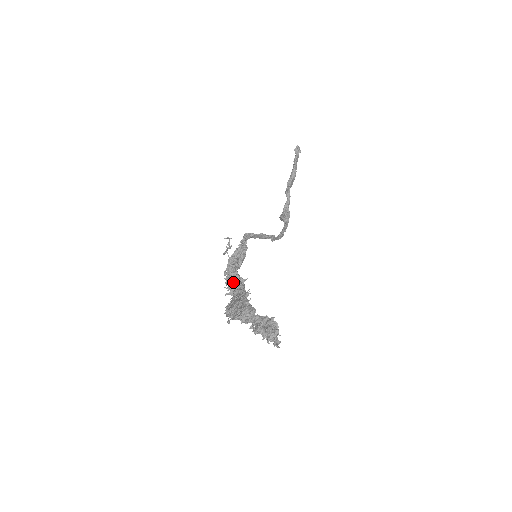
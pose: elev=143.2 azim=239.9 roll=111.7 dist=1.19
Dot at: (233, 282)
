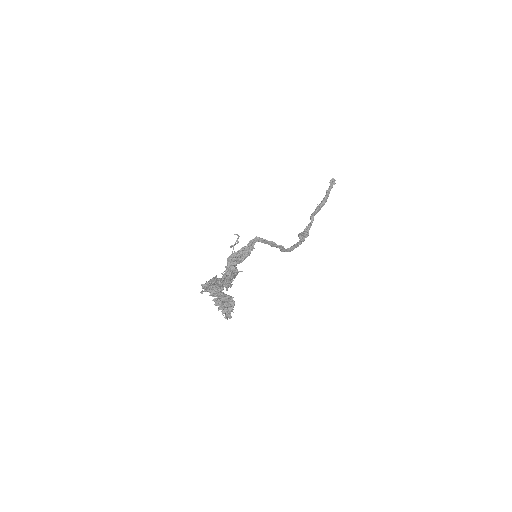
Dot at: occluded
